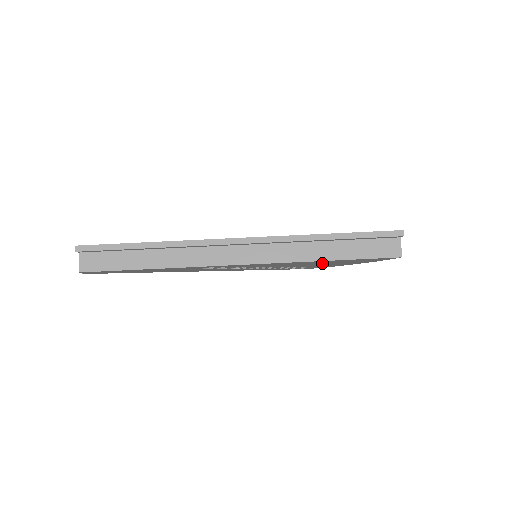
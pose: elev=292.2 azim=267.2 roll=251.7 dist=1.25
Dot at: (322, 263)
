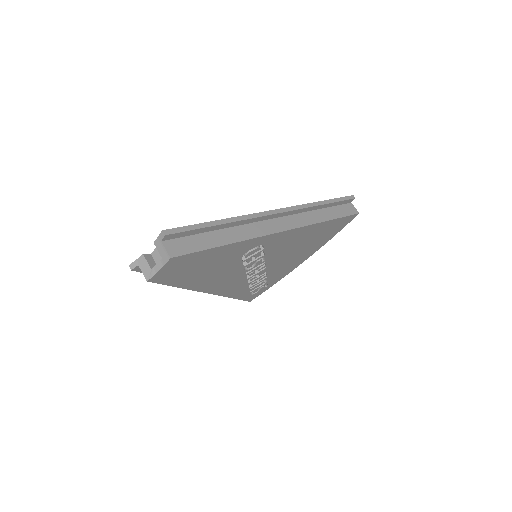
Dot at: (306, 244)
